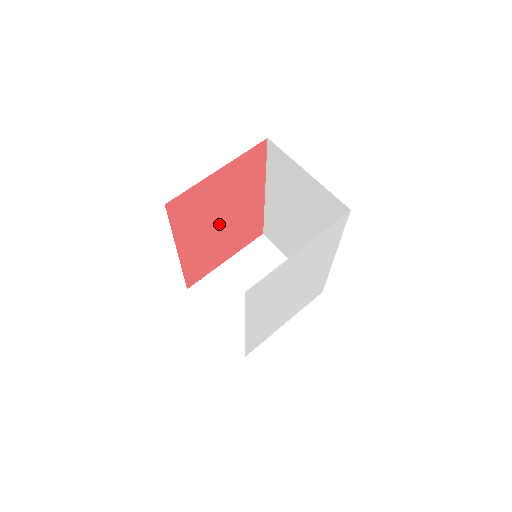
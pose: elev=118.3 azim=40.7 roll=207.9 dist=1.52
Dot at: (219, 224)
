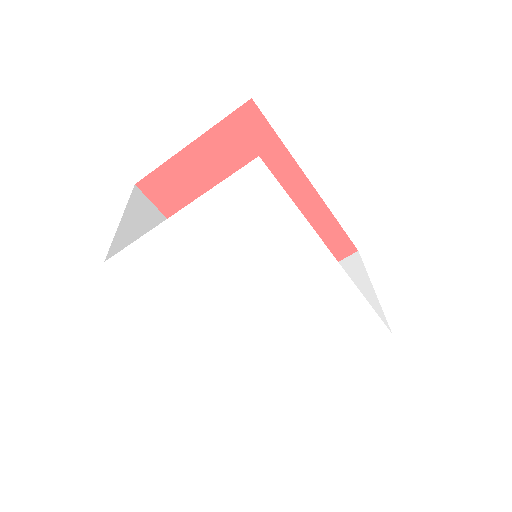
Dot at: occluded
